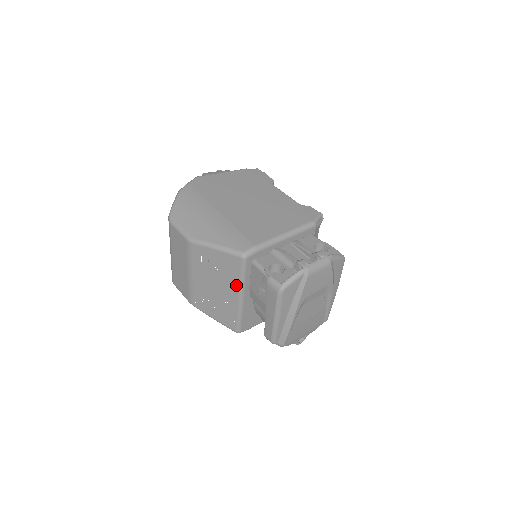
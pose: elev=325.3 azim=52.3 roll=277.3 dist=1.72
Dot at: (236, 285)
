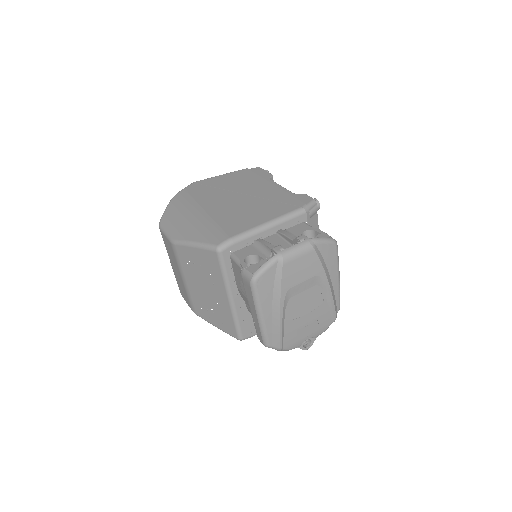
Dot at: (221, 284)
